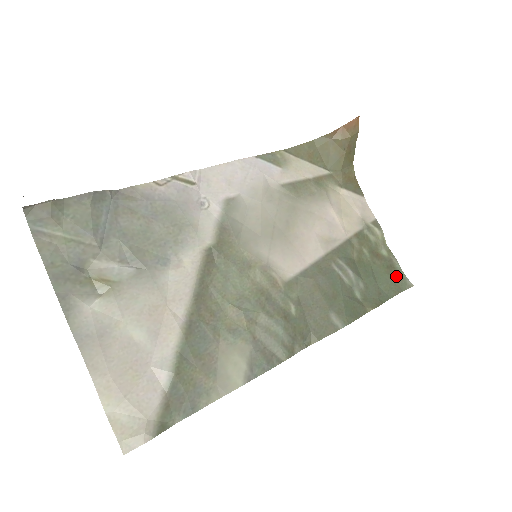
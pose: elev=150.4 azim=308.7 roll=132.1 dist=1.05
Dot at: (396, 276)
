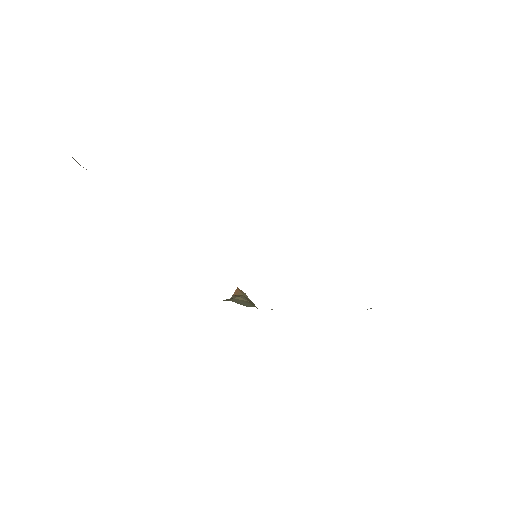
Dot at: occluded
